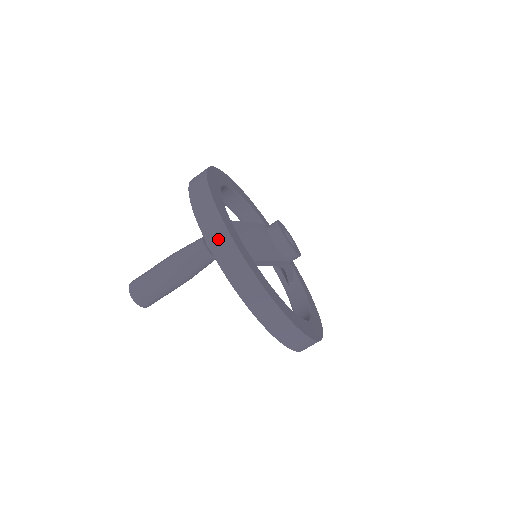
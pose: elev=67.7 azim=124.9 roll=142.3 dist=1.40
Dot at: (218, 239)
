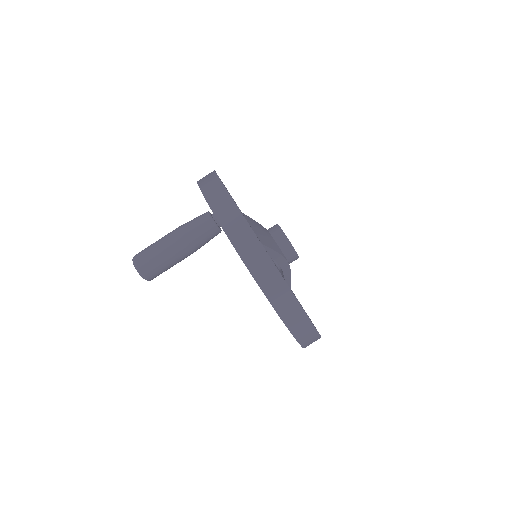
Dot at: (224, 208)
